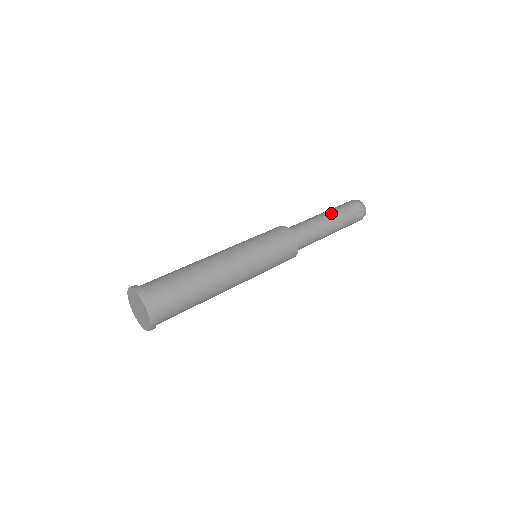
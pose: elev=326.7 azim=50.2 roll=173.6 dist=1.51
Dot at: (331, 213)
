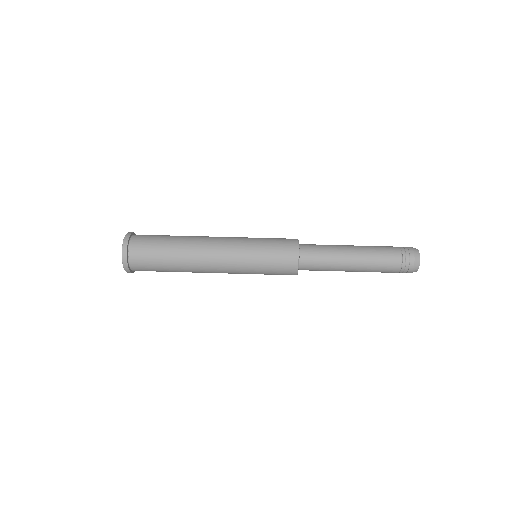
Dot at: (366, 250)
